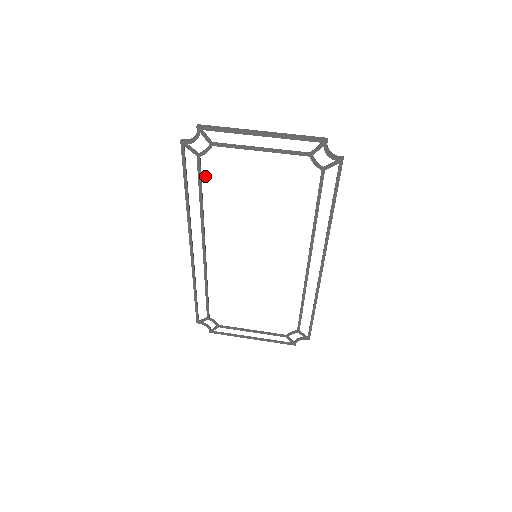
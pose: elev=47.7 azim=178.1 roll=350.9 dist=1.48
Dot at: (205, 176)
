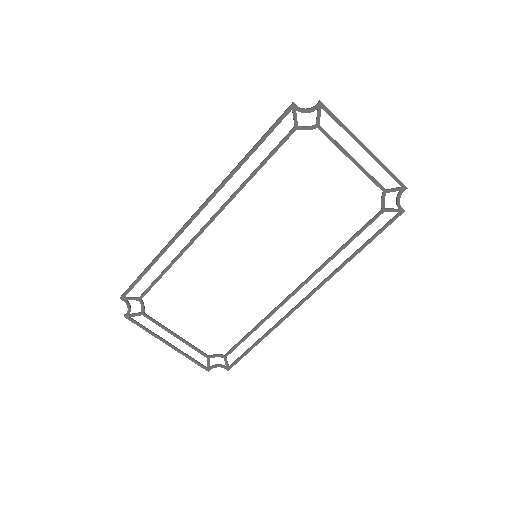
Dot at: (283, 150)
